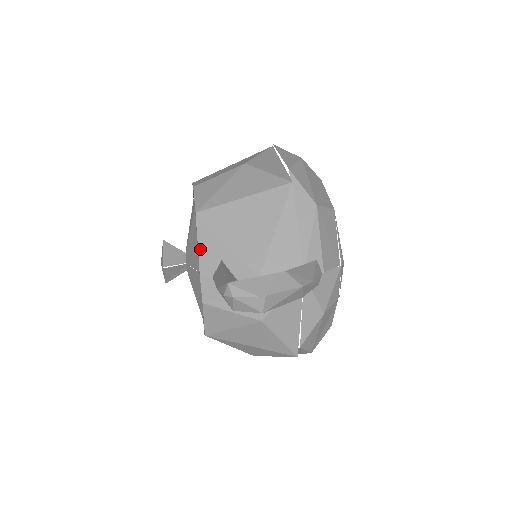
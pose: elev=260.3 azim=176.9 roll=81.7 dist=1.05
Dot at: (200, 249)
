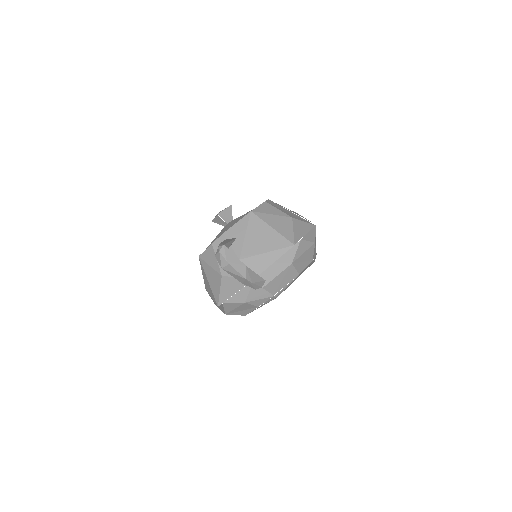
Dot at: (235, 225)
